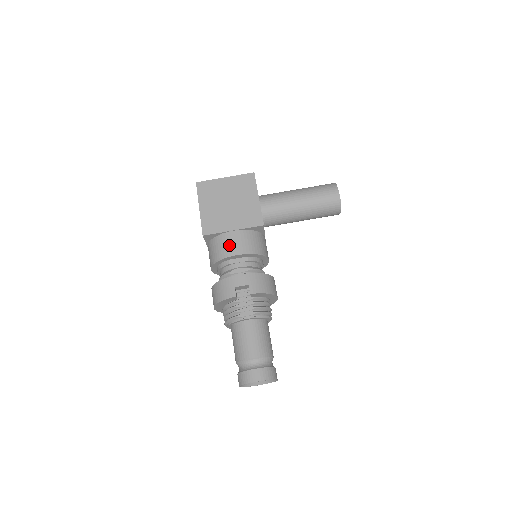
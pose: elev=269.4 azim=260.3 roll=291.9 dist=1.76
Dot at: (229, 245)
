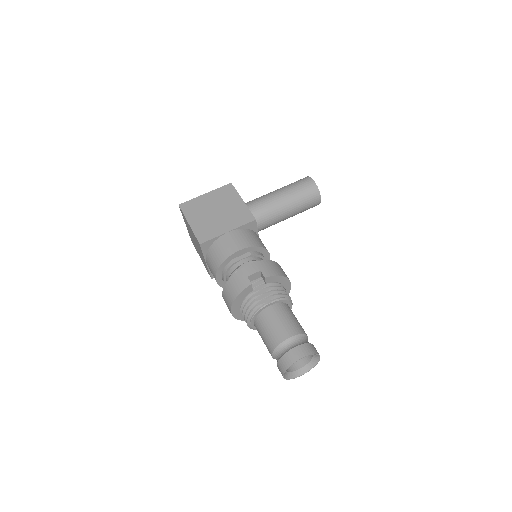
Dot at: (228, 245)
